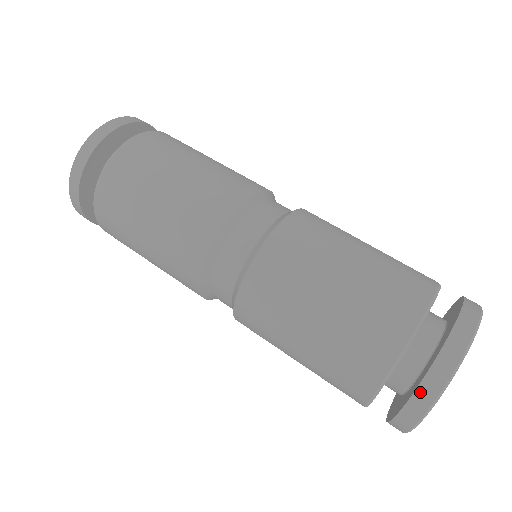
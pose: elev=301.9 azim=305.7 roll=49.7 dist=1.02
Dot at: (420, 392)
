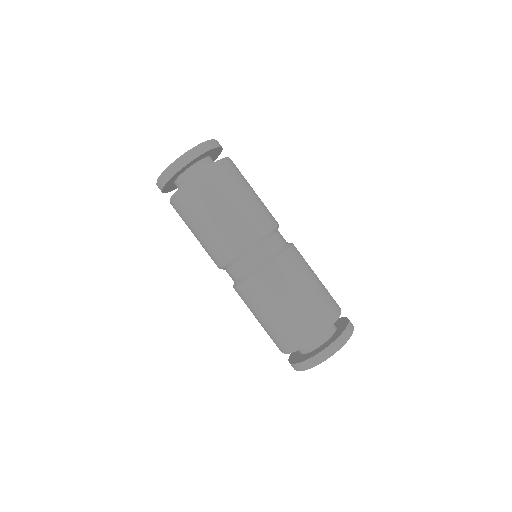
Dot at: (319, 355)
